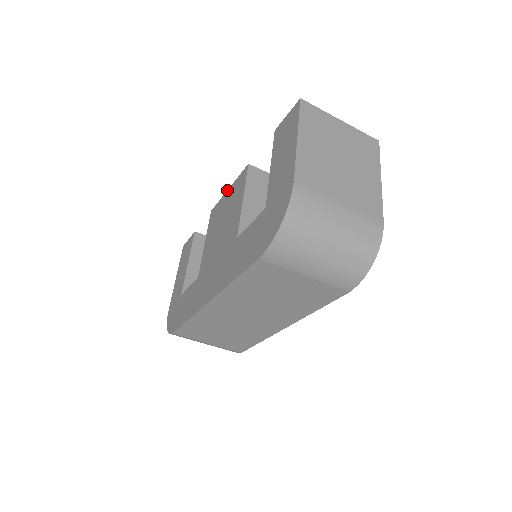
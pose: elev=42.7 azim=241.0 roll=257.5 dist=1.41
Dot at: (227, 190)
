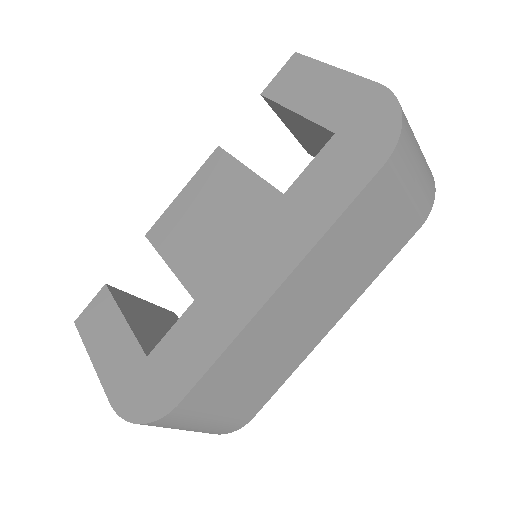
Dot at: (179, 193)
